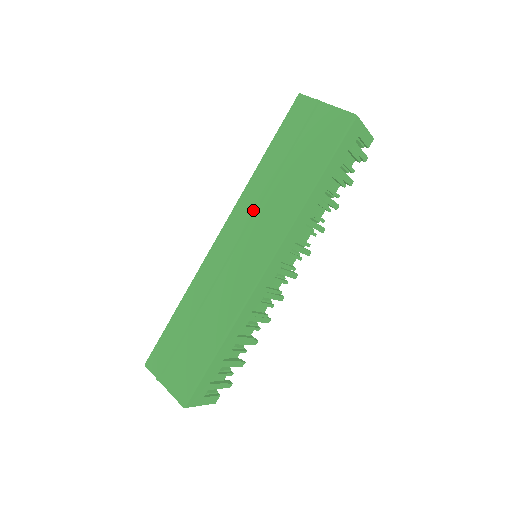
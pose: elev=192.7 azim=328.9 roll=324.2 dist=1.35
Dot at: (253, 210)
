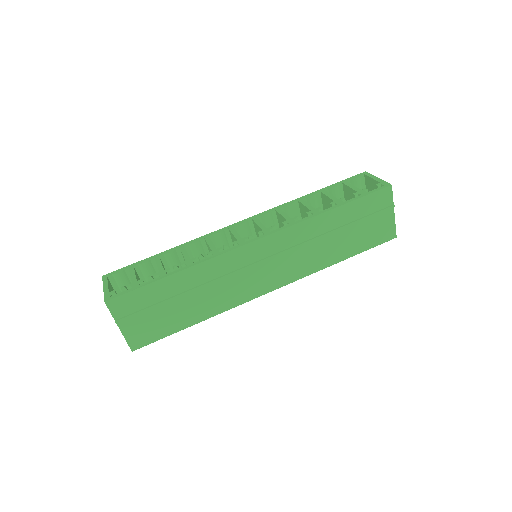
Dot at: (297, 246)
